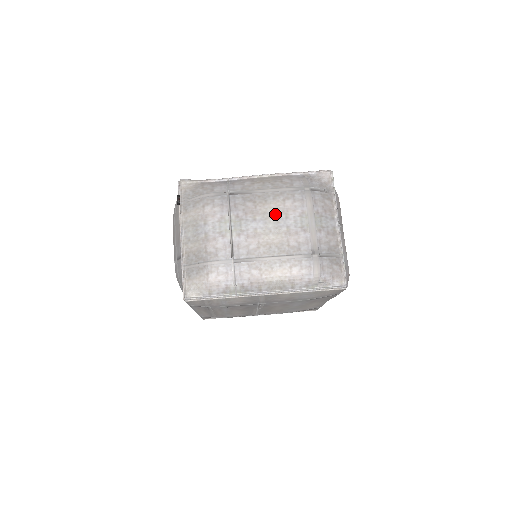
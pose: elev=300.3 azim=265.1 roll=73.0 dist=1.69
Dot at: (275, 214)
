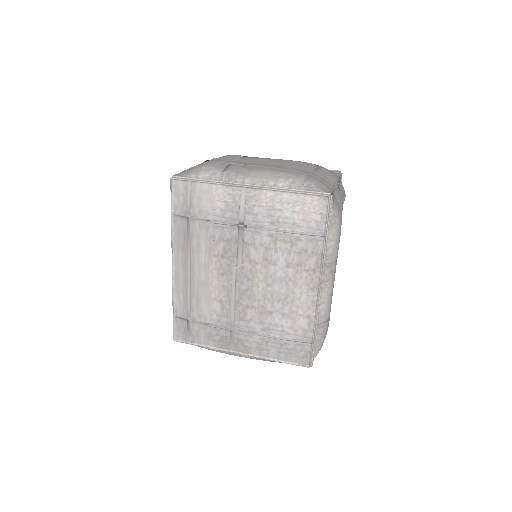
Dot at: (280, 161)
